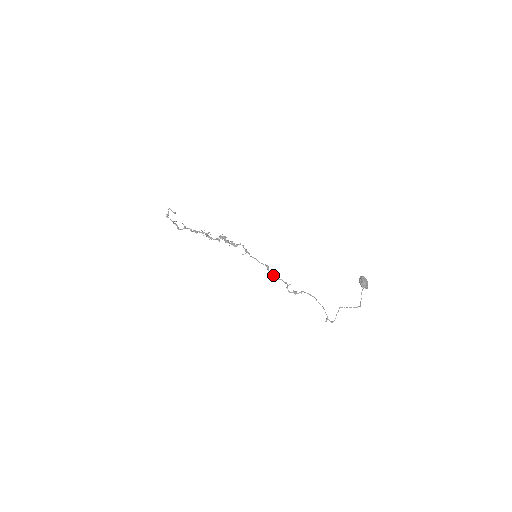
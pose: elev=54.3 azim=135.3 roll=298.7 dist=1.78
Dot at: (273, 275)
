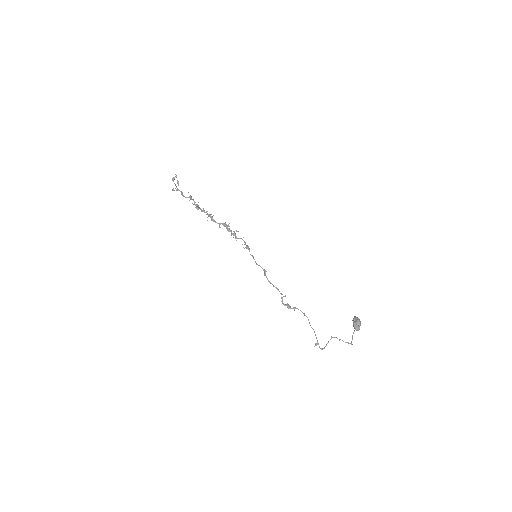
Dot at: (269, 281)
